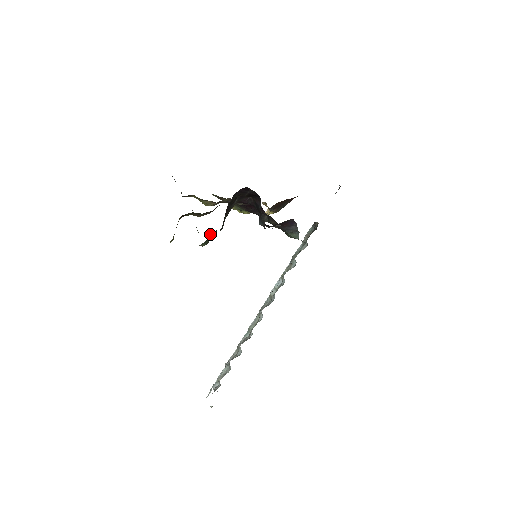
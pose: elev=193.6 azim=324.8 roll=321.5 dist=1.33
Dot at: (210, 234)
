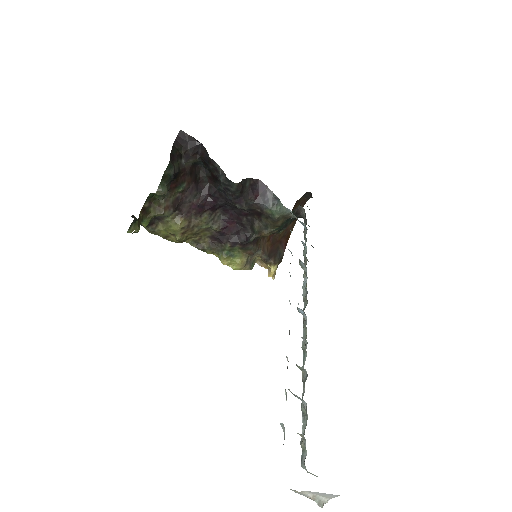
Dot at: (163, 177)
